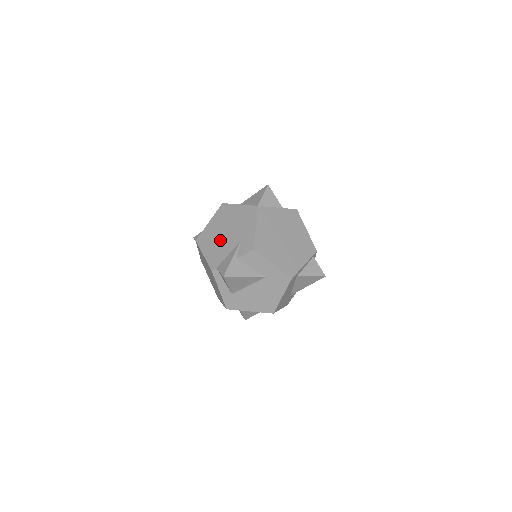
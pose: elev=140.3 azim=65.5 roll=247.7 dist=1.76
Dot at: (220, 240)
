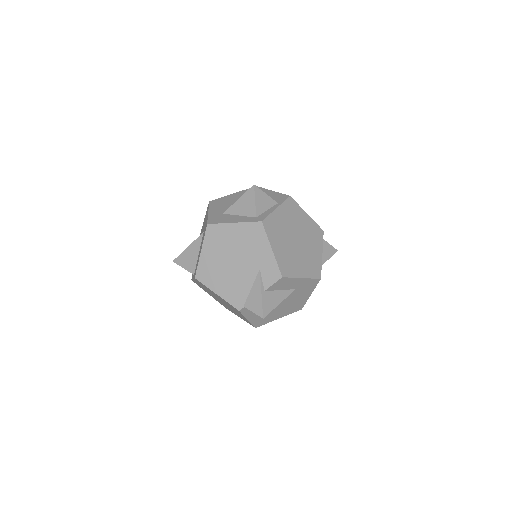
Dot at: (230, 272)
